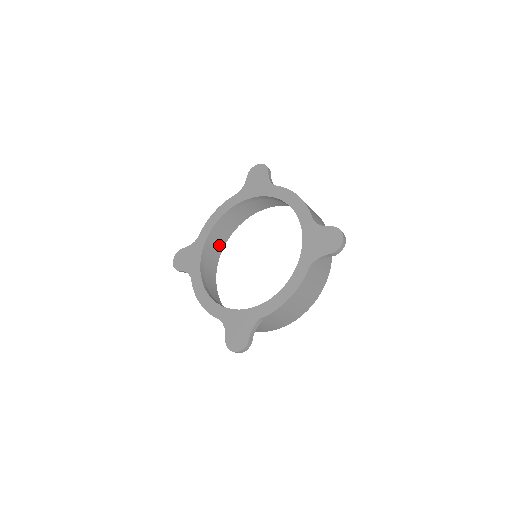
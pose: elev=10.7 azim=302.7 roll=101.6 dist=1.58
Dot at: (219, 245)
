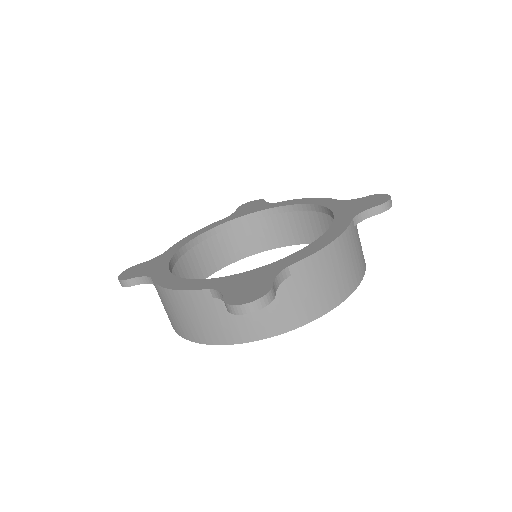
Dot at: occluded
